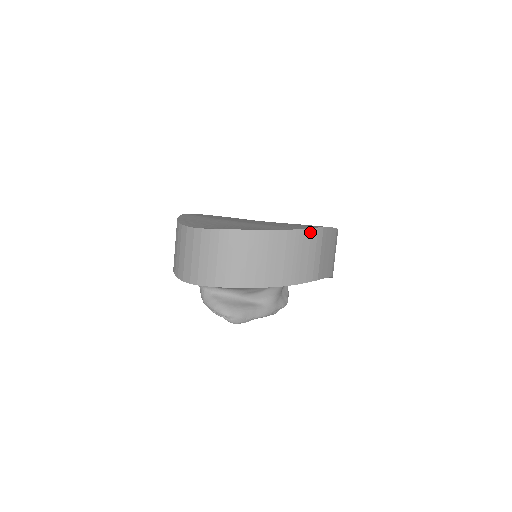
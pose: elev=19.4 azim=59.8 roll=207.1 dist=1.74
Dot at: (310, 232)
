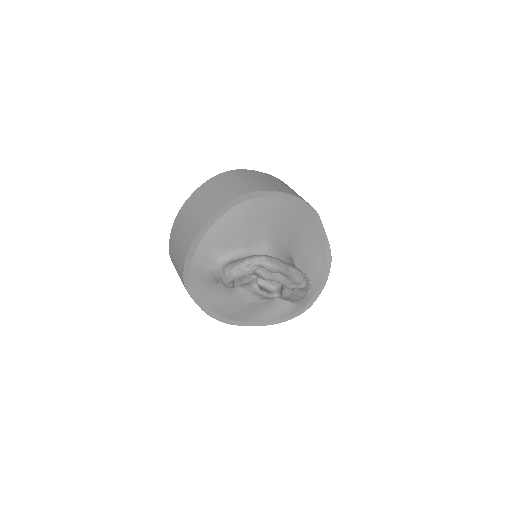
Dot at: occluded
